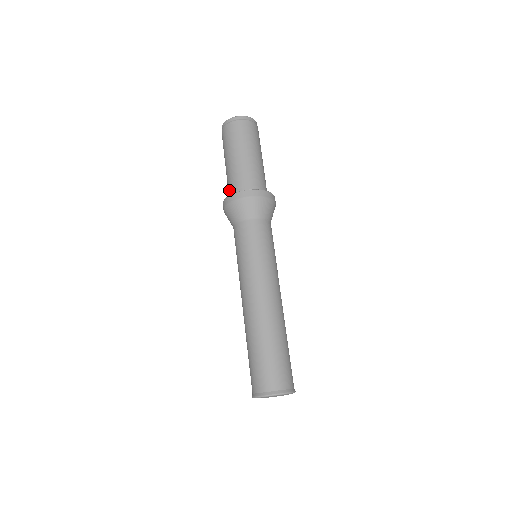
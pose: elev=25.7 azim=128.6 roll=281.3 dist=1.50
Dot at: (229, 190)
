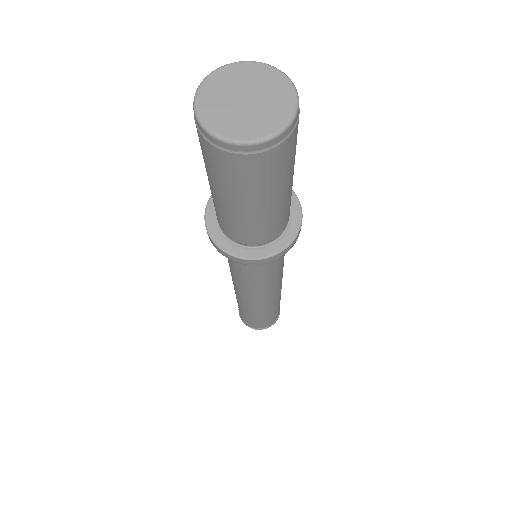
Dot at: (231, 234)
